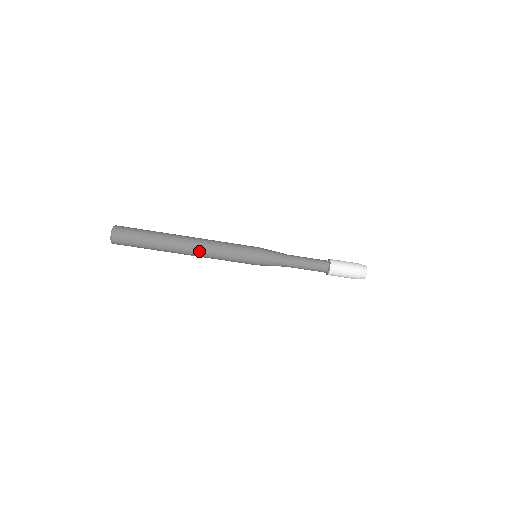
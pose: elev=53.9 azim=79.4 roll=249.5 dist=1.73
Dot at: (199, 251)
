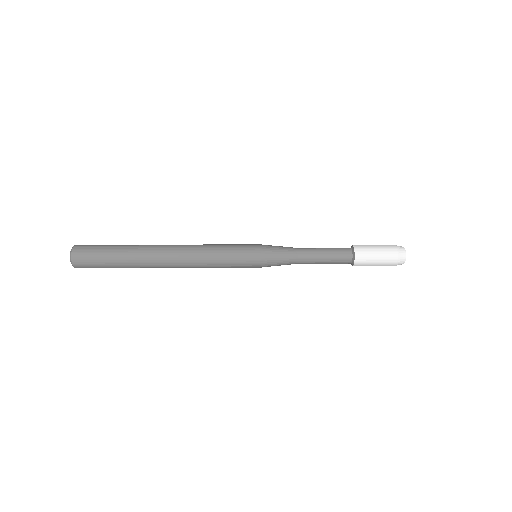
Dot at: (182, 248)
